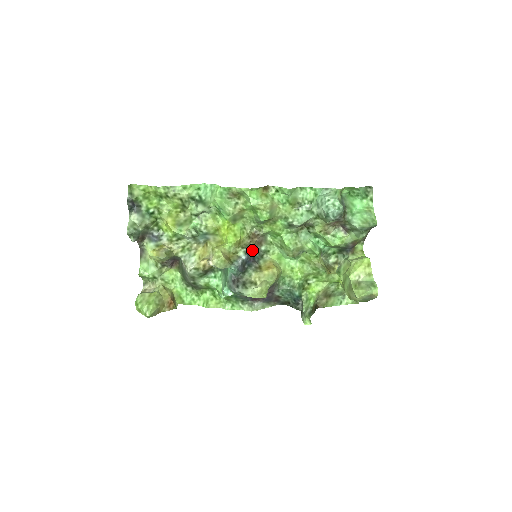
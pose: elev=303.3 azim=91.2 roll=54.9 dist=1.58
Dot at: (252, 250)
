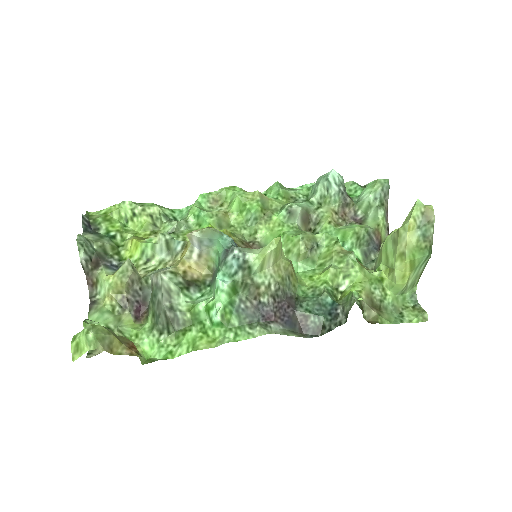
Dot at: occluded
